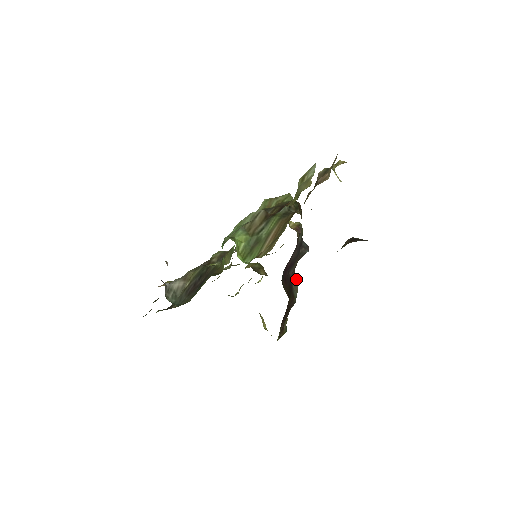
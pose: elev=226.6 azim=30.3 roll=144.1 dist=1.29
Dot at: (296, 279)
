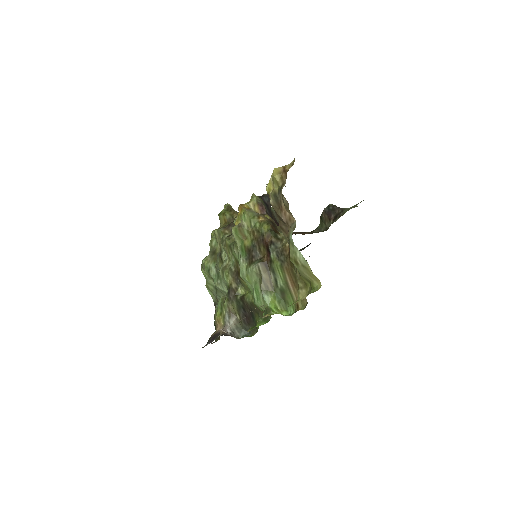
Dot at: (273, 212)
